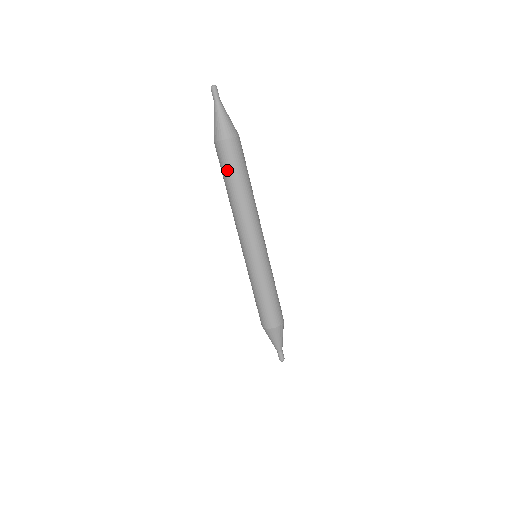
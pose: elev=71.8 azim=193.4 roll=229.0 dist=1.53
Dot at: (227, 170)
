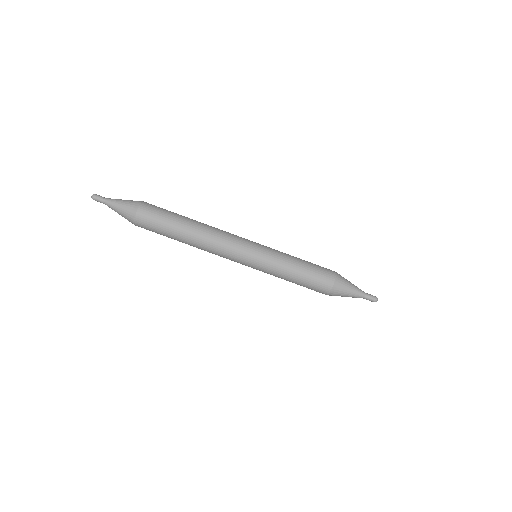
Dot at: (165, 219)
